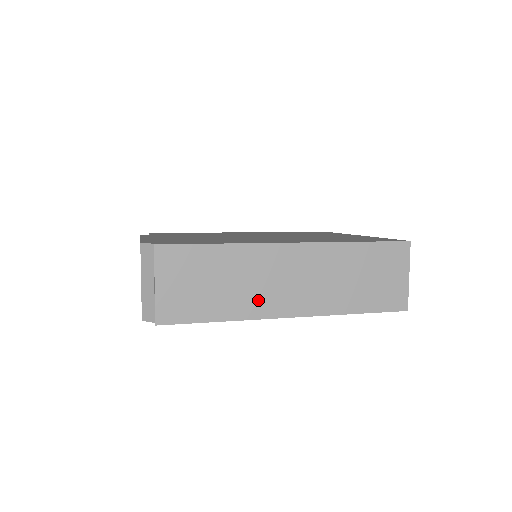
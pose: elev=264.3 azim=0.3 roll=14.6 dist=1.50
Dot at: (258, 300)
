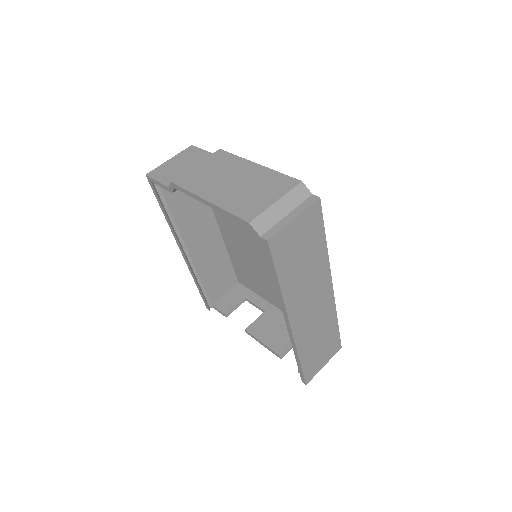
Dot at: (297, 296)
